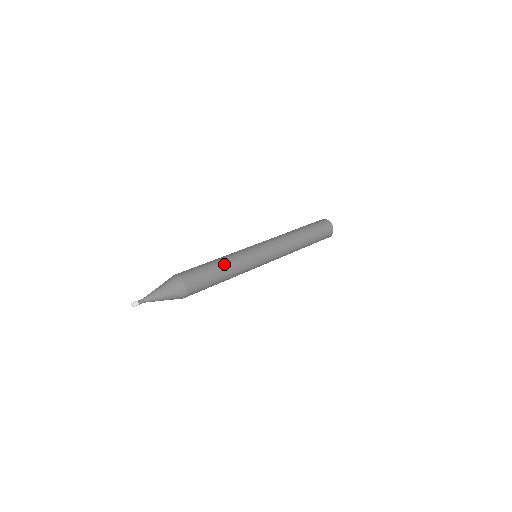
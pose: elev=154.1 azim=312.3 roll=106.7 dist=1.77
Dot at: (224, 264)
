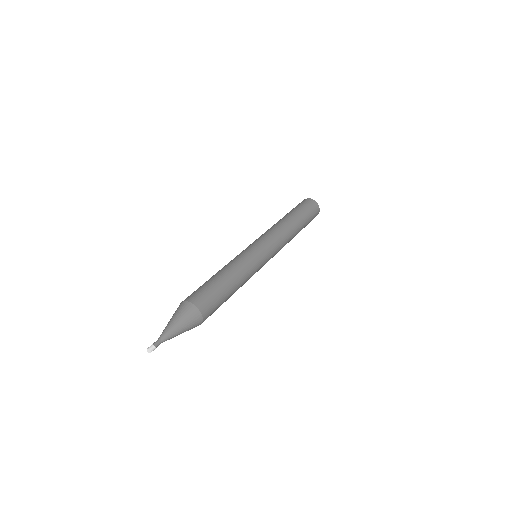
Dot at: (231, 274)
